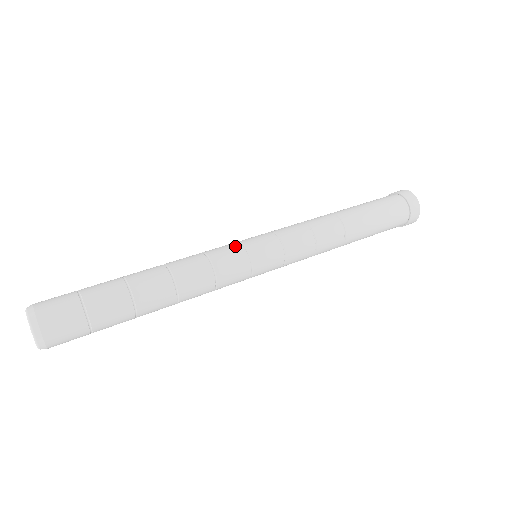
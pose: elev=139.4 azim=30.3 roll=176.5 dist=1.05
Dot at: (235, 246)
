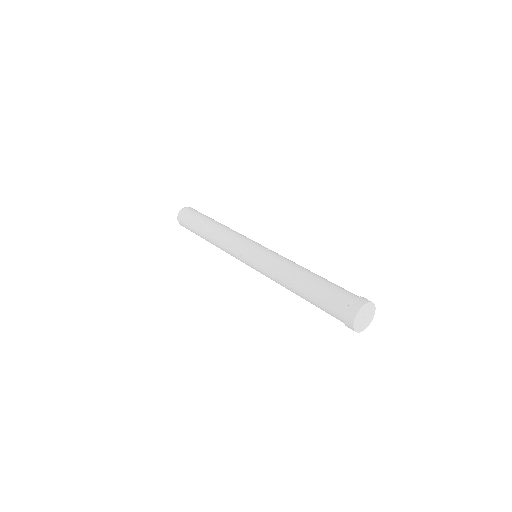
Dot at: (239, 247)
